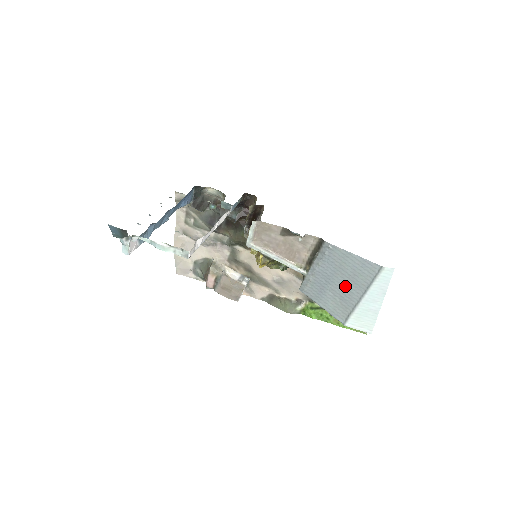
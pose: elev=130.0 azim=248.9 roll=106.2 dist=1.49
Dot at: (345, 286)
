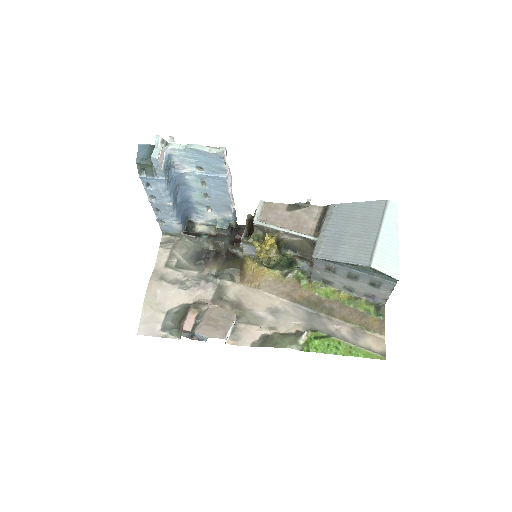
Dot at: (359, 230)
